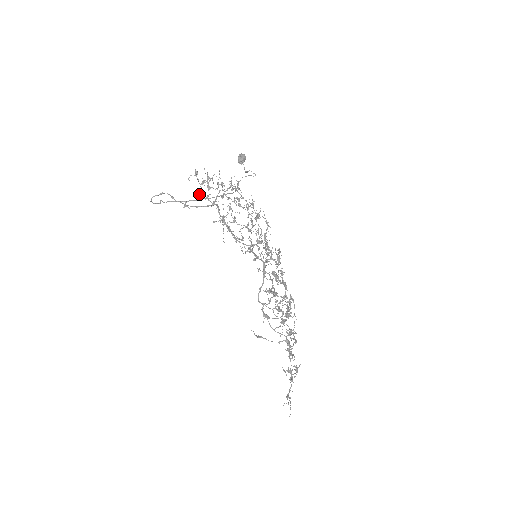
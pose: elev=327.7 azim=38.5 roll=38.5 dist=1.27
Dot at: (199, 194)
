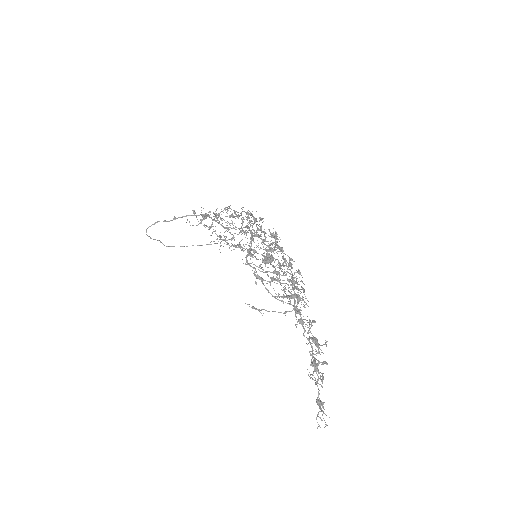
Dot at: (196, 225)
